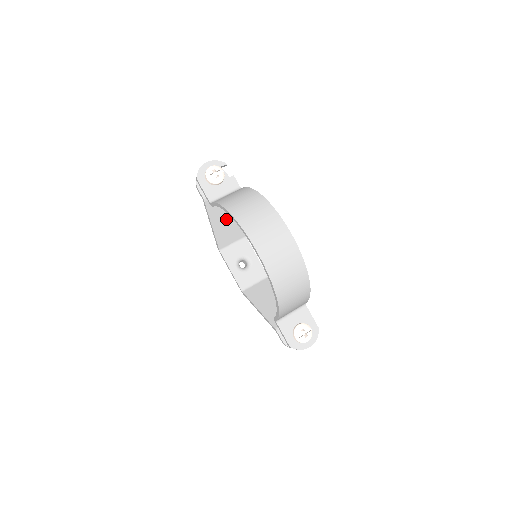
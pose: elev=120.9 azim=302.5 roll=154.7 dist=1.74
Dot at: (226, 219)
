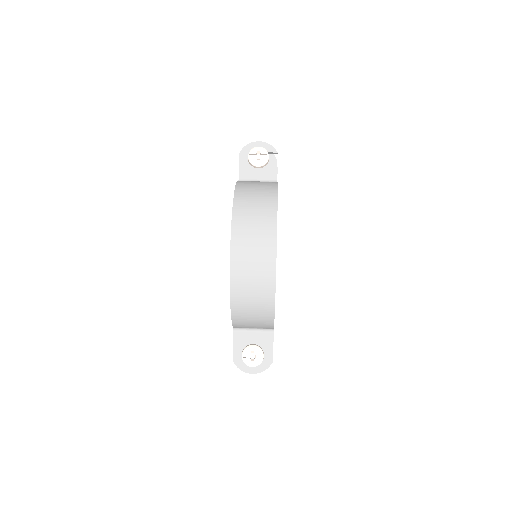
Dot at: occluded
